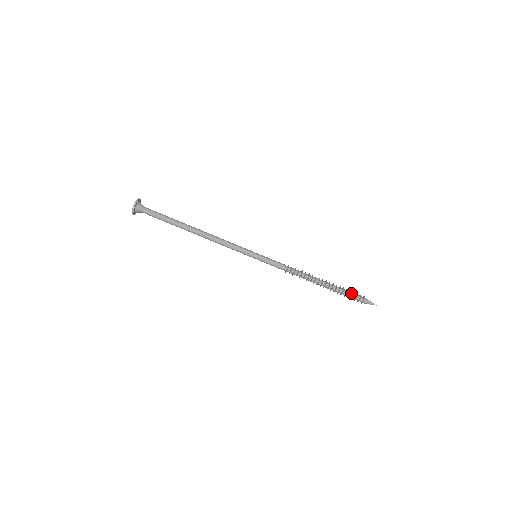
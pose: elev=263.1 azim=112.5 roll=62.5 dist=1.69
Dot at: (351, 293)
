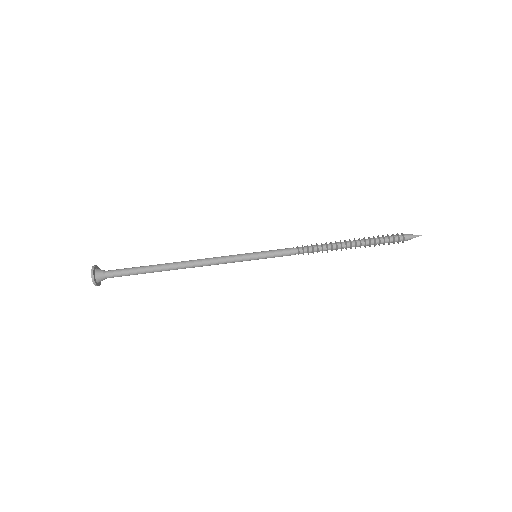
Dot at: (386, 240)
